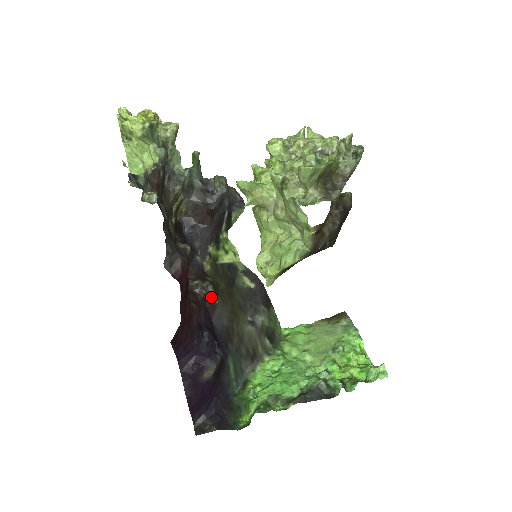
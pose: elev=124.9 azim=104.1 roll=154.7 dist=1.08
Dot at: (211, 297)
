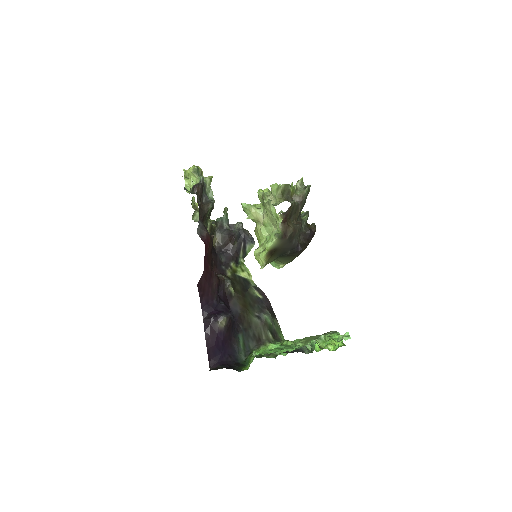
Dot at: (229, 289)
